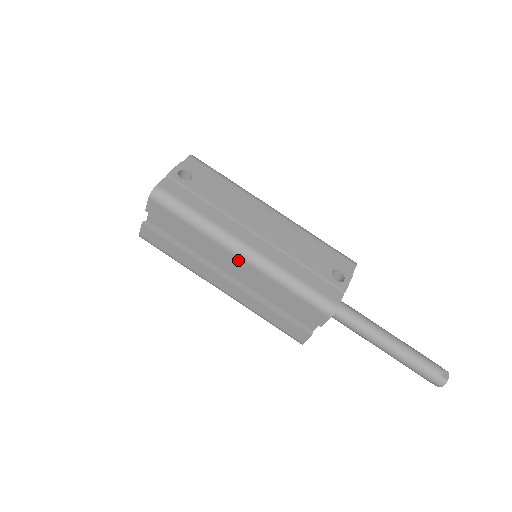
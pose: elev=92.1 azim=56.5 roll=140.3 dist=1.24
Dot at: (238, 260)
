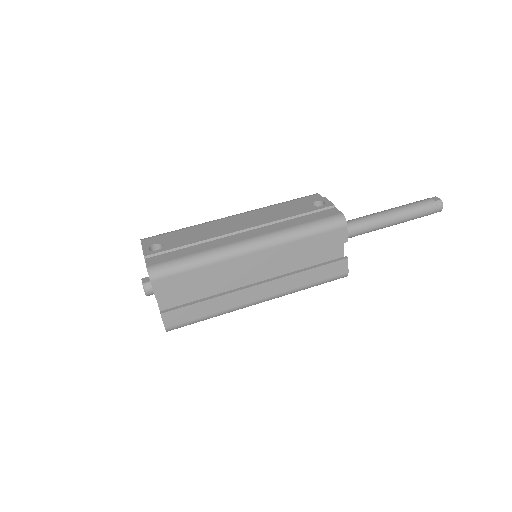
Dot at: (254, 255)
